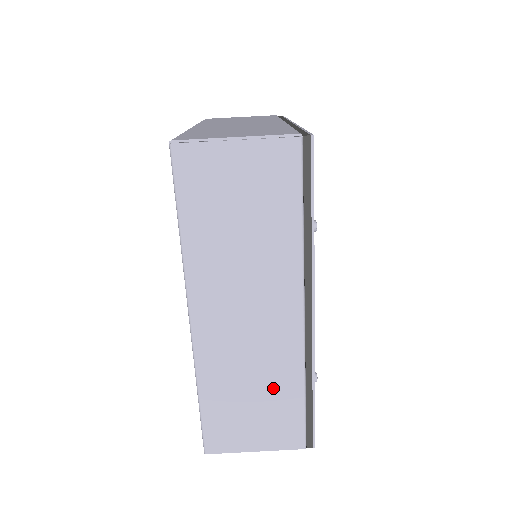
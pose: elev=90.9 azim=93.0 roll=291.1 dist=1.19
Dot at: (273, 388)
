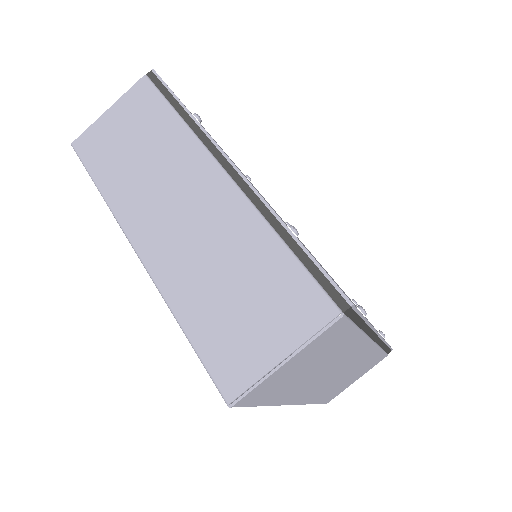
Dot at: (247, 262)
